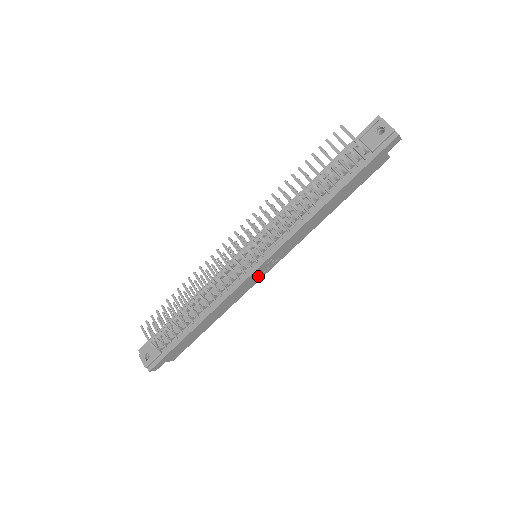
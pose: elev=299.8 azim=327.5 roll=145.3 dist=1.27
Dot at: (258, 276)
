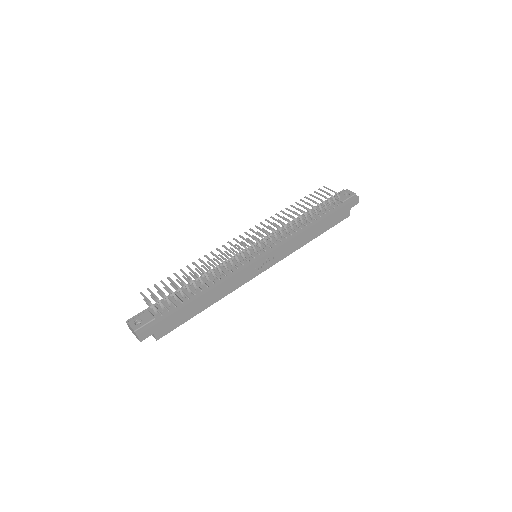
Dot at: (255, 271)
